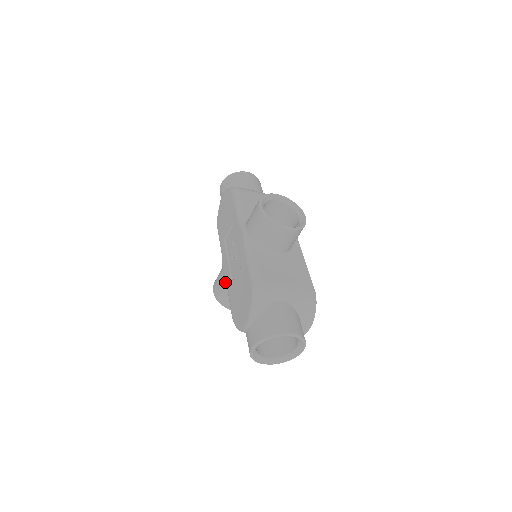
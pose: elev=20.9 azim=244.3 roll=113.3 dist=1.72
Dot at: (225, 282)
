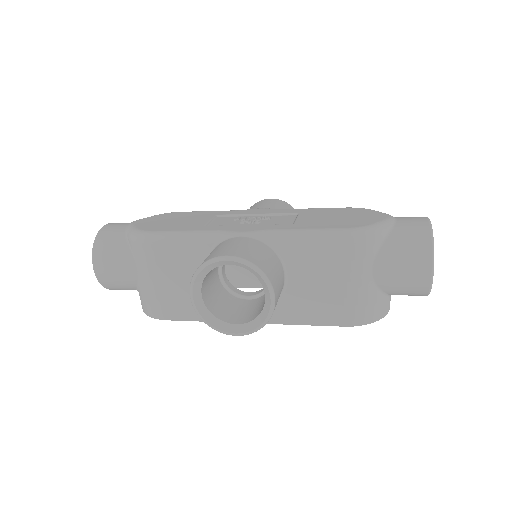
Dot at: (257, 242)
